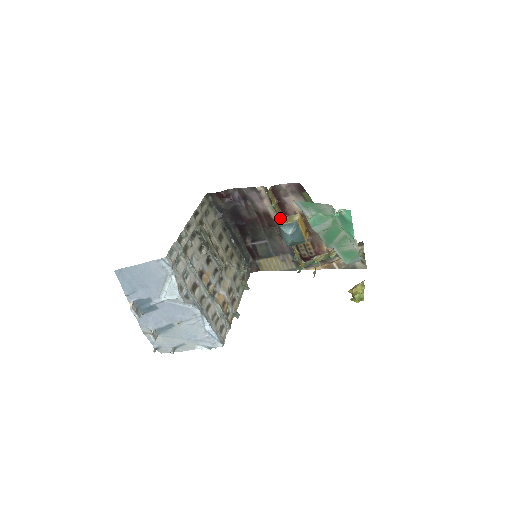
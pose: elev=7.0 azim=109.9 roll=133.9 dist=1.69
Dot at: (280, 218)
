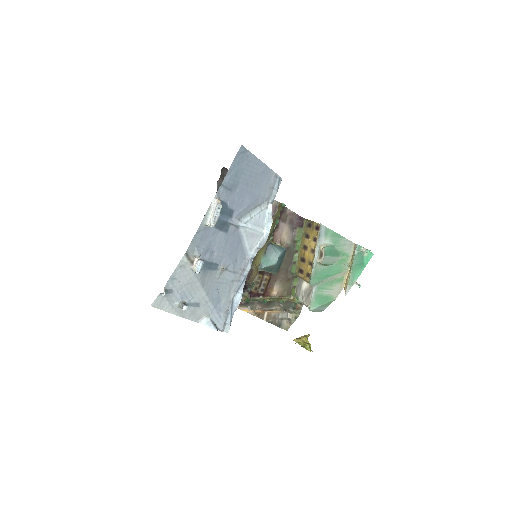
Dot at: occluded
